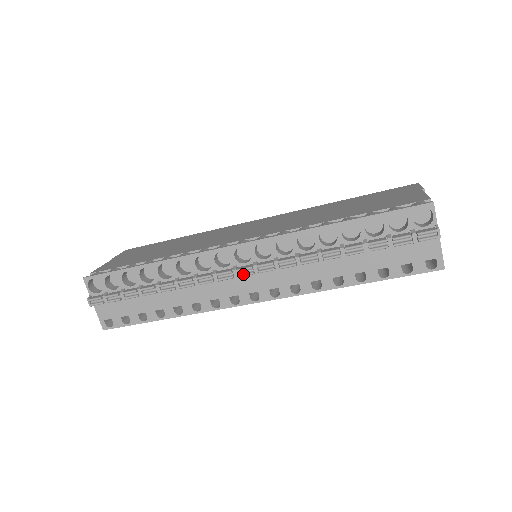
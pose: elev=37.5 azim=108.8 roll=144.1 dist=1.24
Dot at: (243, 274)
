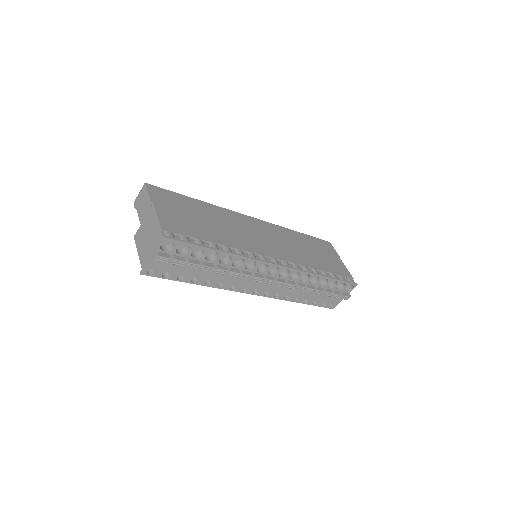
Dot at: (268, 283)
